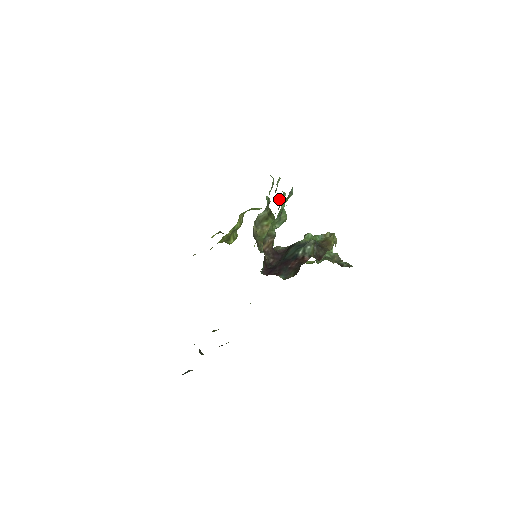
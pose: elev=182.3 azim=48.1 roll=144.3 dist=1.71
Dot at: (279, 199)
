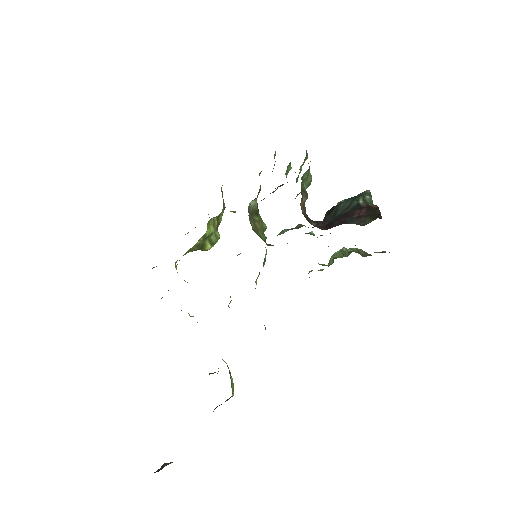
Dot at: (287, 168)
